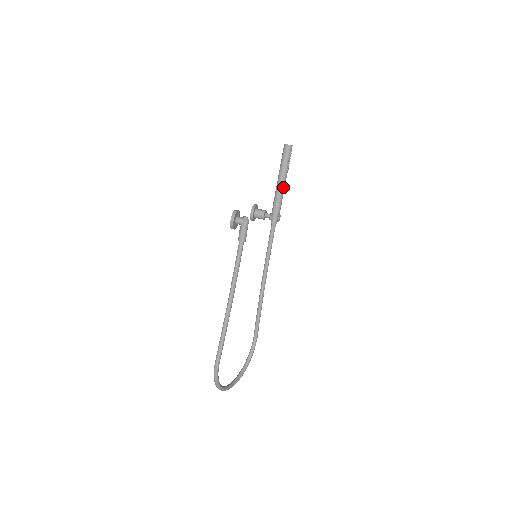
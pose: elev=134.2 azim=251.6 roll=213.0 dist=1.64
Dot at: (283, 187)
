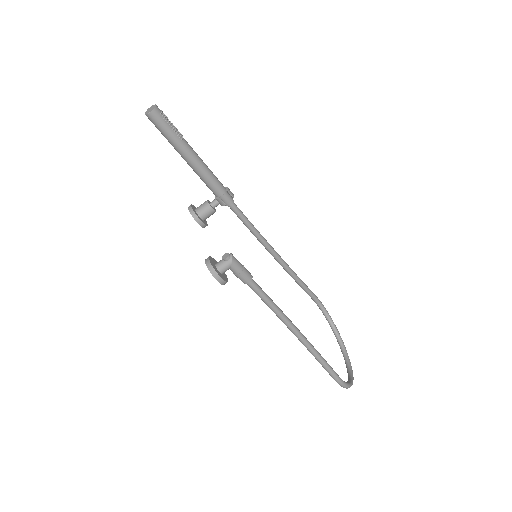
Dot at: (199, 161)
